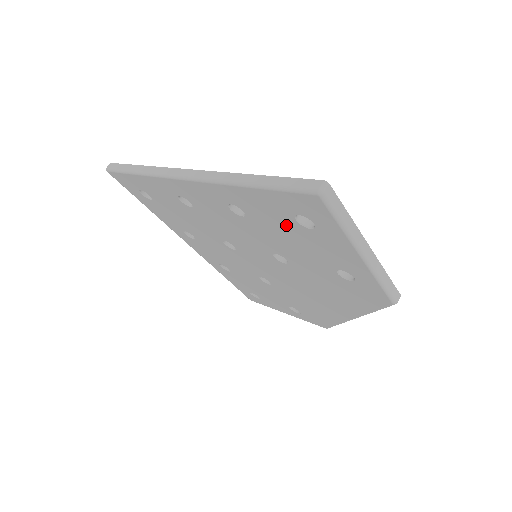
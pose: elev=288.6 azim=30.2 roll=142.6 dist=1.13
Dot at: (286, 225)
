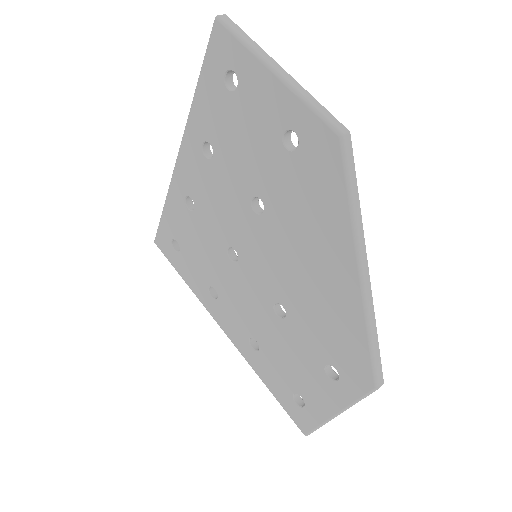
Dot at: (229, 113)
